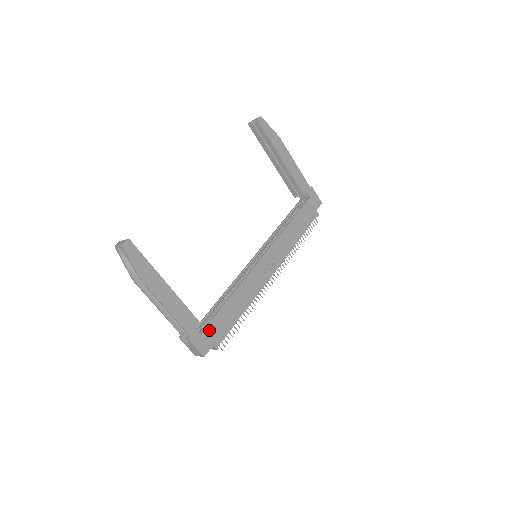
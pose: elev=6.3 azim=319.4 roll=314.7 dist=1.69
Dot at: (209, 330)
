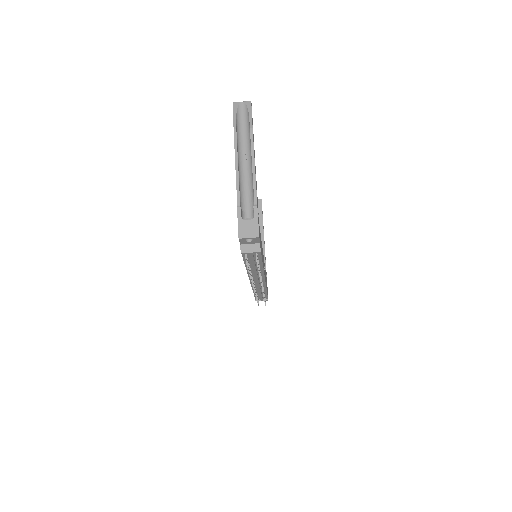
Dot at: (259, 230)
